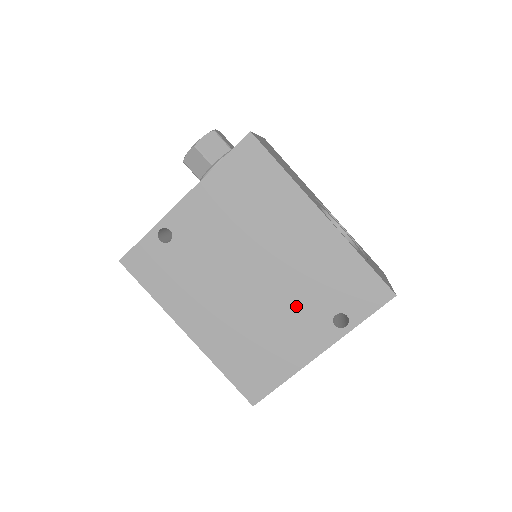
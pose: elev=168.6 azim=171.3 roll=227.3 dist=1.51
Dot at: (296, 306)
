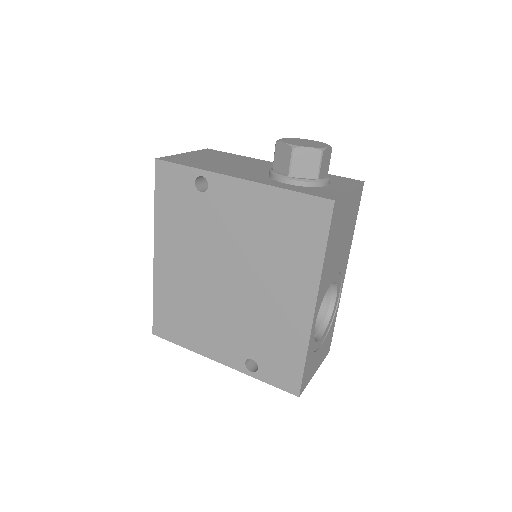
Dot at: (235, 326)
